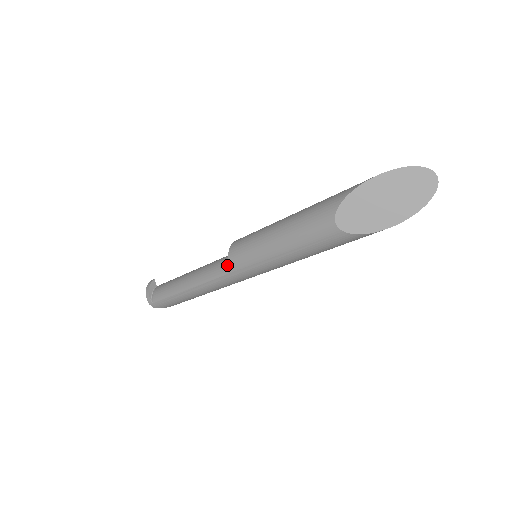
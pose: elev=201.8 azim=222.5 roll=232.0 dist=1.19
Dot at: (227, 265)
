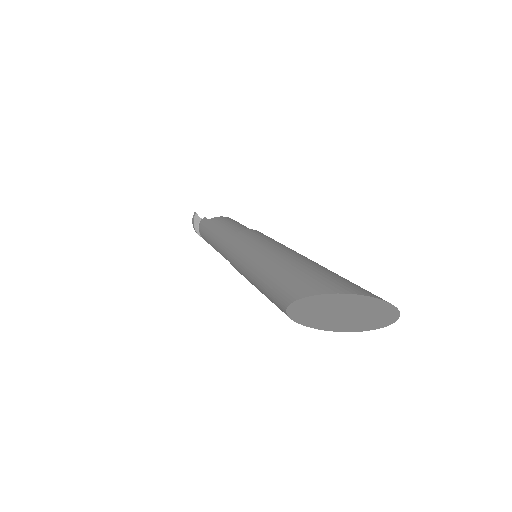
Dot at: occluded
